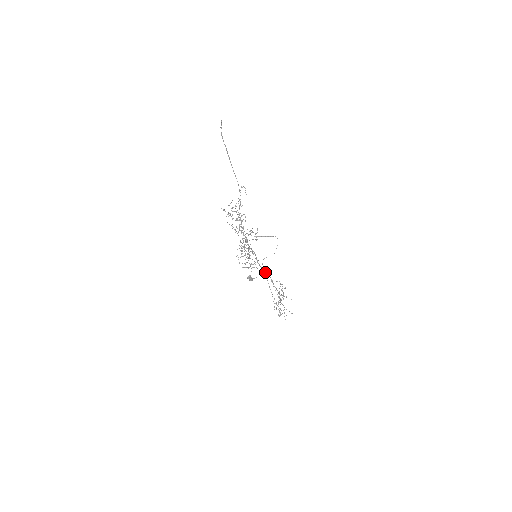
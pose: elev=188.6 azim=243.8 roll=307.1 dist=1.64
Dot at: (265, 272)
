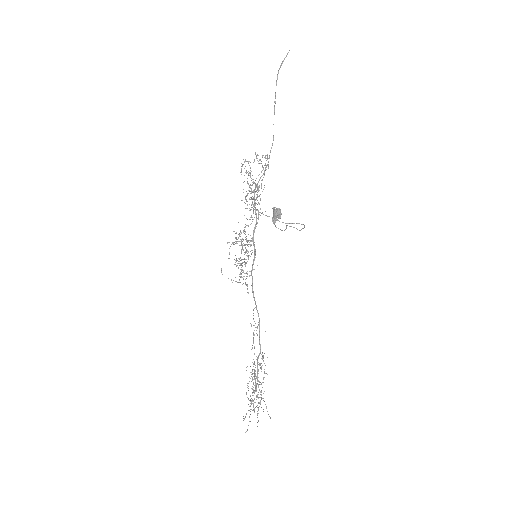
Dot at: (255, 301)
